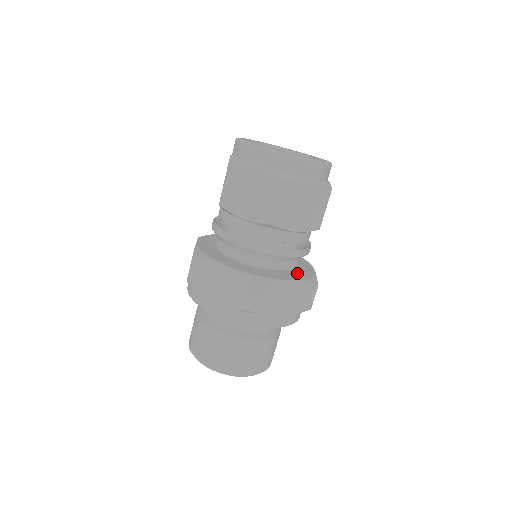
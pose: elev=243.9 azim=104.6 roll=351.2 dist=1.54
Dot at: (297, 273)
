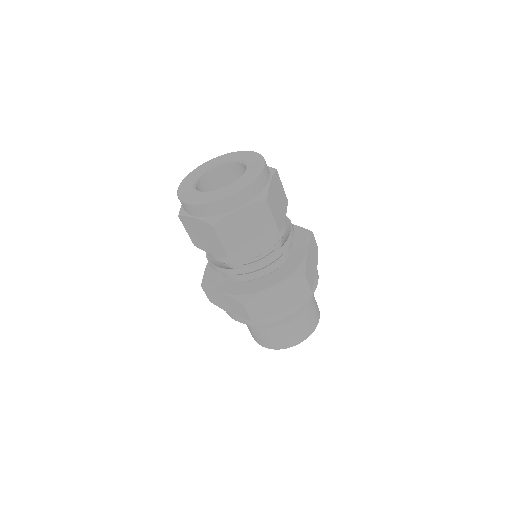
Dot at: (284, 269)
